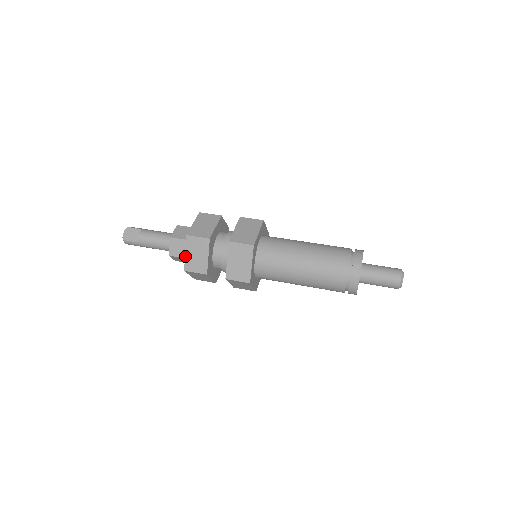
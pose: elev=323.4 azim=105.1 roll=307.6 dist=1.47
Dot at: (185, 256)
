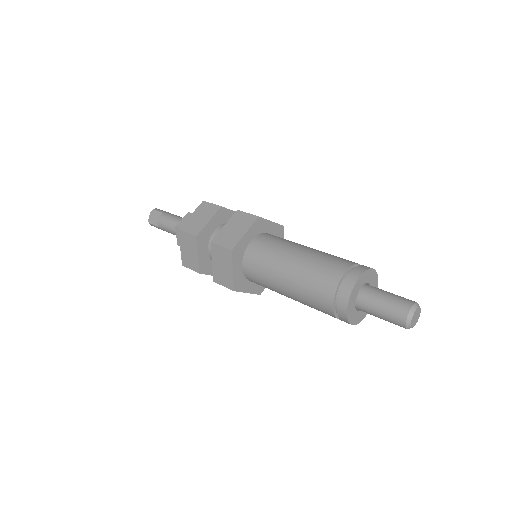
Dot at: (181, 251)
